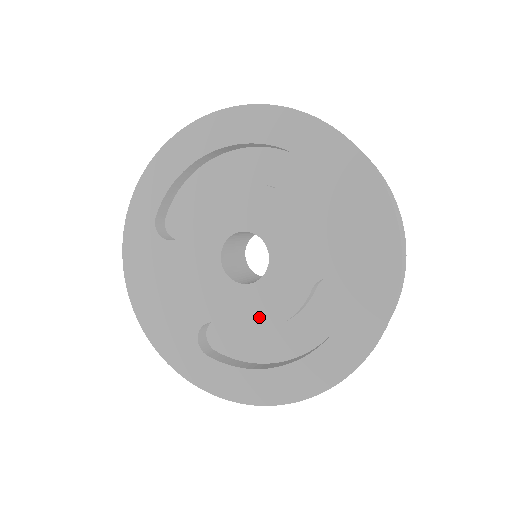
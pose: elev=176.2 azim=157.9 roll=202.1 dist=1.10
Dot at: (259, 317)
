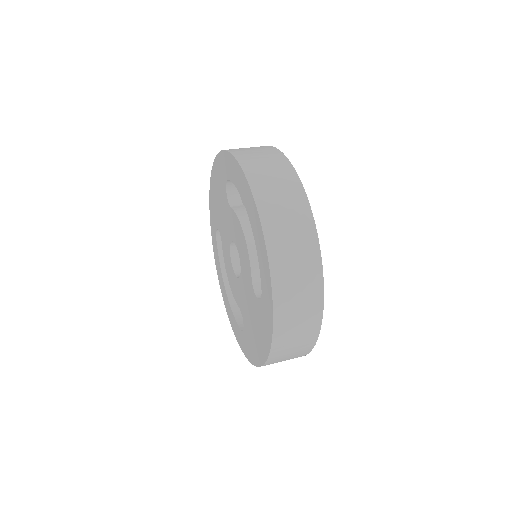
Dot at: (228, 272)
